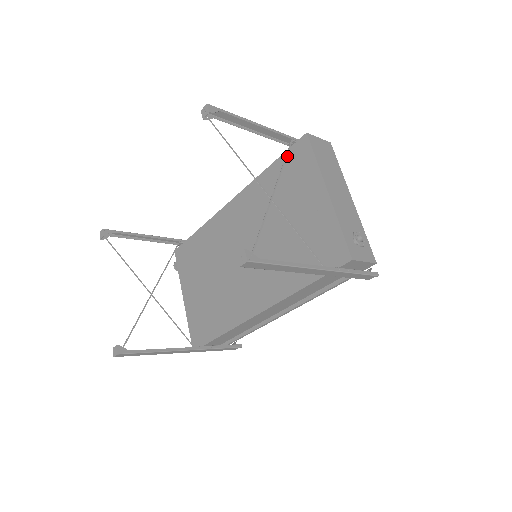
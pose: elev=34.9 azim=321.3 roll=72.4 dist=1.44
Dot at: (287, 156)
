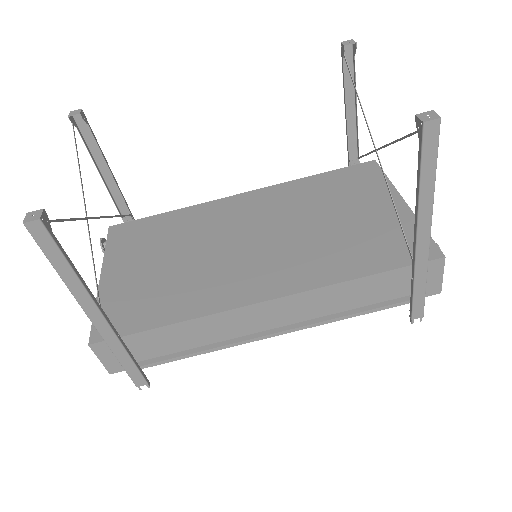
Dot at: (345, 171)
